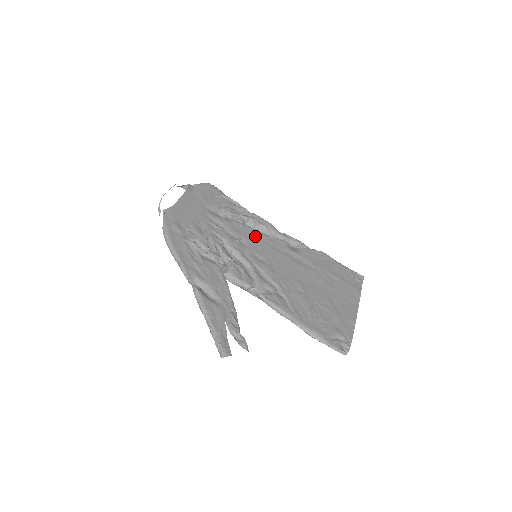
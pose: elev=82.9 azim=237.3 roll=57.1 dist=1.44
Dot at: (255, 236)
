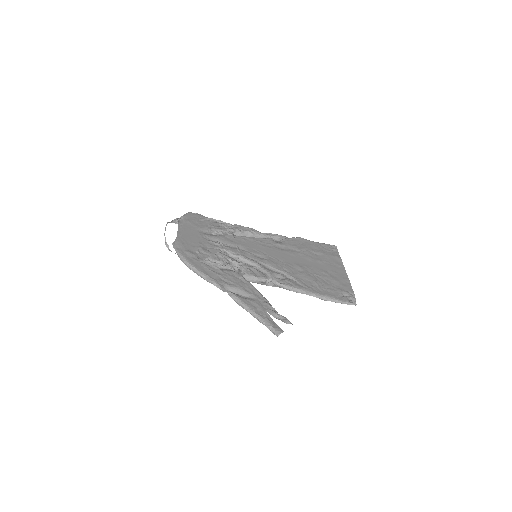
Dot at: (247, 241)
